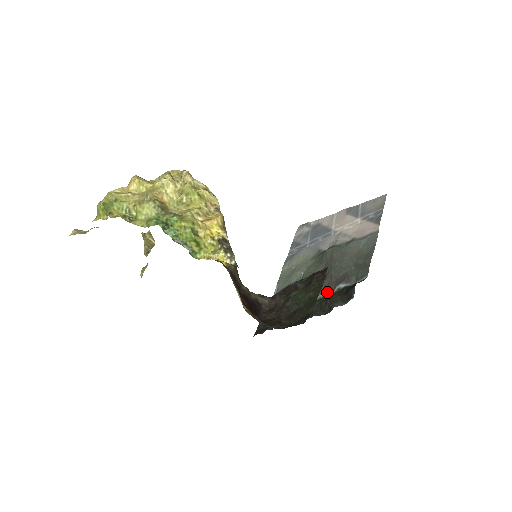
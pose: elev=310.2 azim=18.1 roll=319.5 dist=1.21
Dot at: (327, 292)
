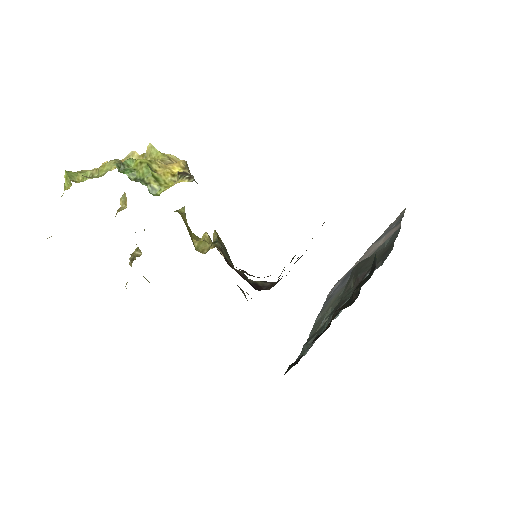
Dot at: occluded
